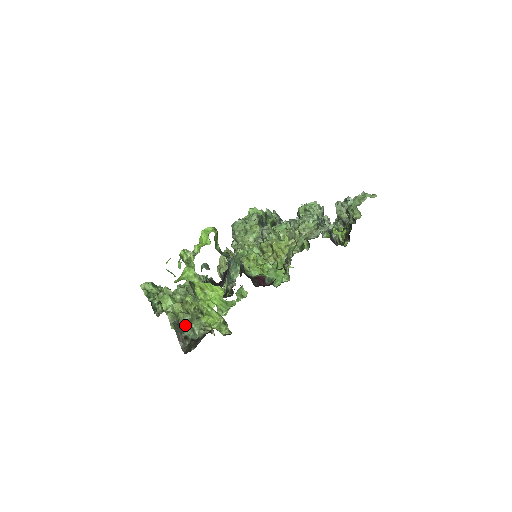
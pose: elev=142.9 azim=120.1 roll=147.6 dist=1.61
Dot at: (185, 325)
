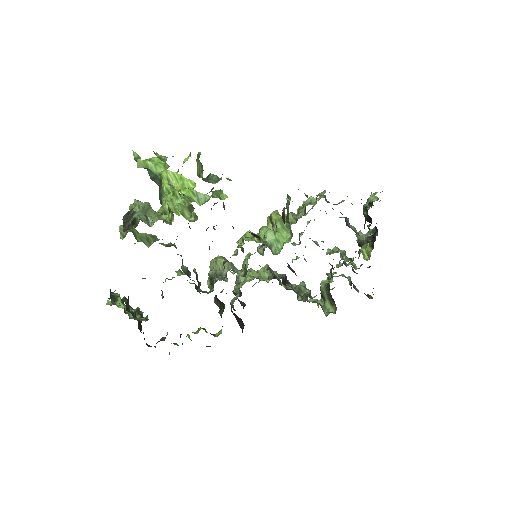
Dot at: occluded
